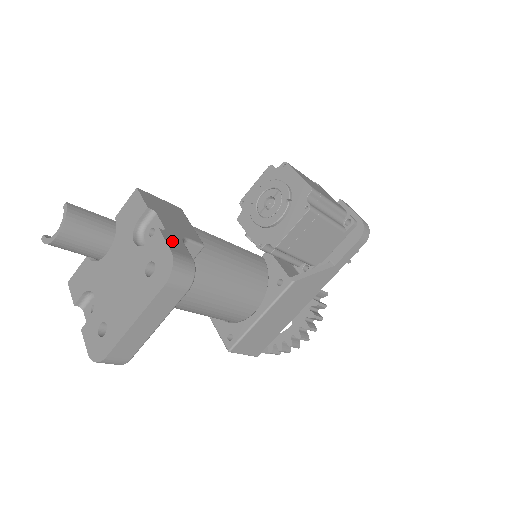
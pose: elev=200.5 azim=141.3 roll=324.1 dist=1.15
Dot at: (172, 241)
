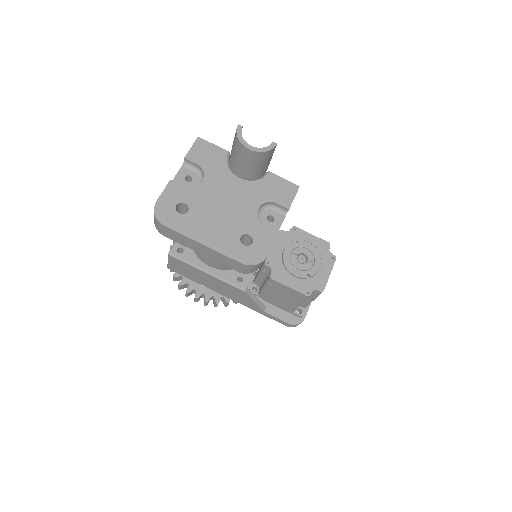
Dot at: occluded
